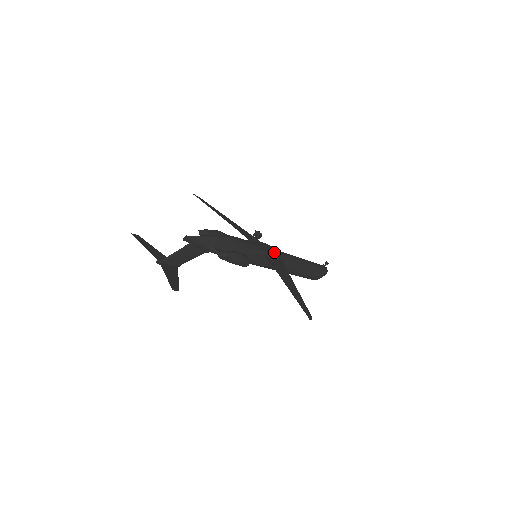
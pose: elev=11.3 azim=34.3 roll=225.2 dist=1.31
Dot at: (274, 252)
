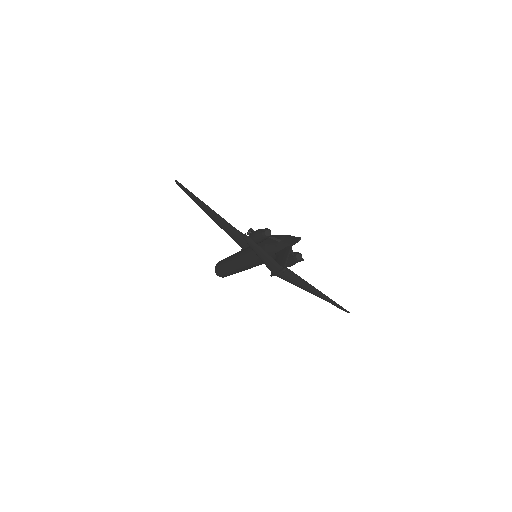
Dot at: occluded
